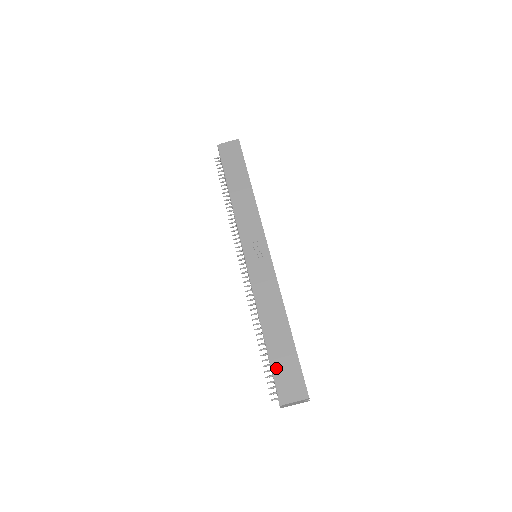
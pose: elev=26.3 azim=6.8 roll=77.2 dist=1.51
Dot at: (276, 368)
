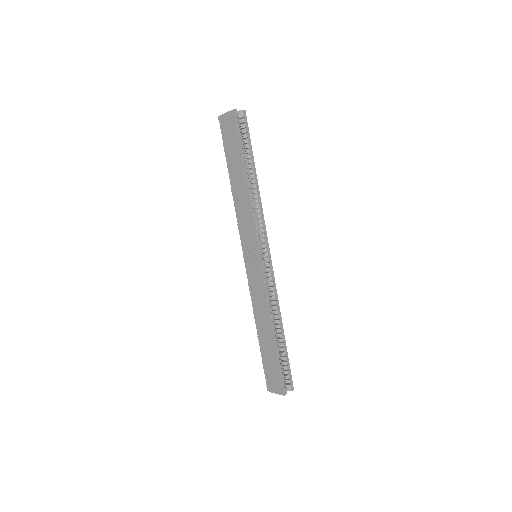
Dot at: (265, 364)
